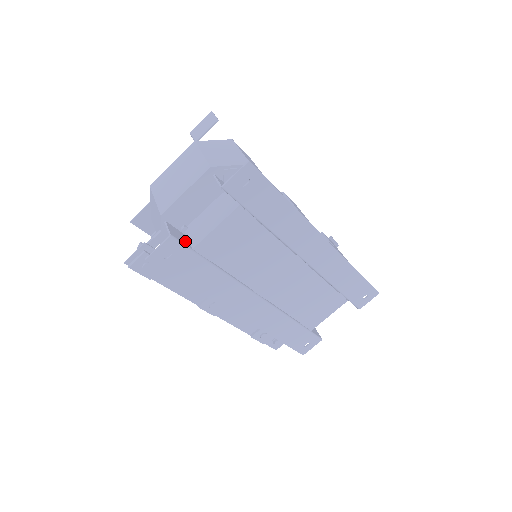
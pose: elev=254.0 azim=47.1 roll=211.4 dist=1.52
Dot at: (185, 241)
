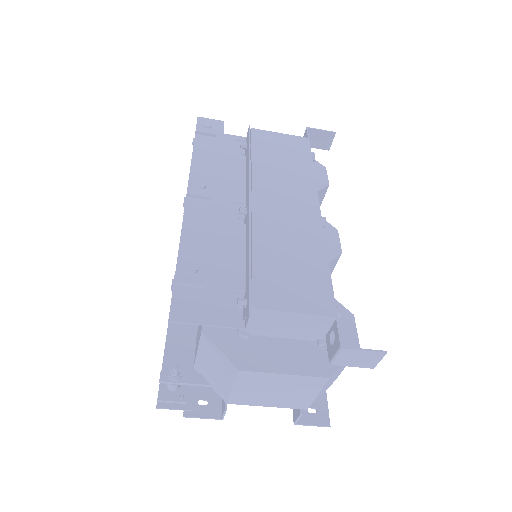
Dot at: occluded
